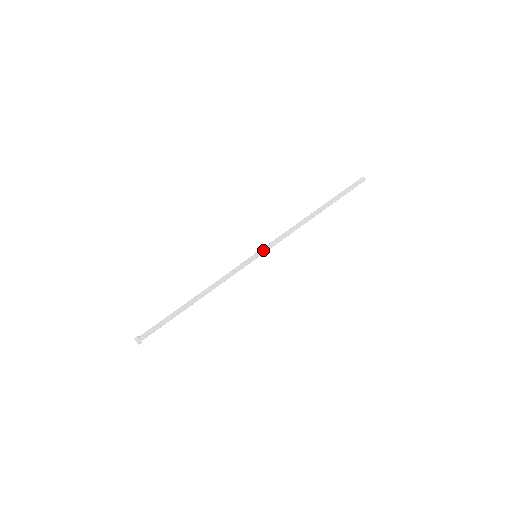
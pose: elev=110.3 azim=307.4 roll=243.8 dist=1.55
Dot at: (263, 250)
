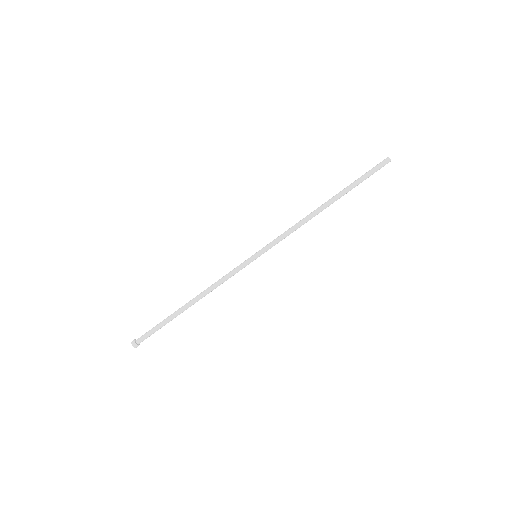
Dot at: occluded
